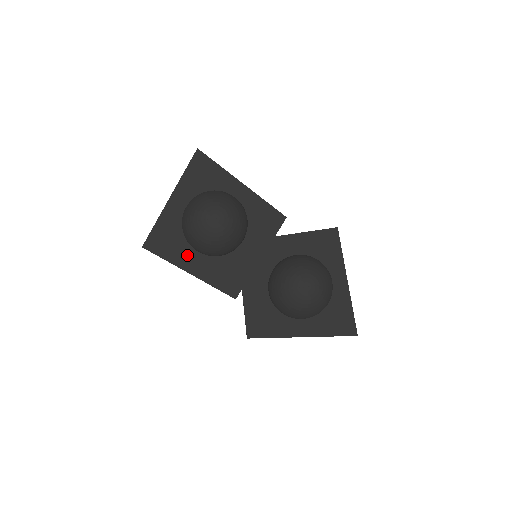
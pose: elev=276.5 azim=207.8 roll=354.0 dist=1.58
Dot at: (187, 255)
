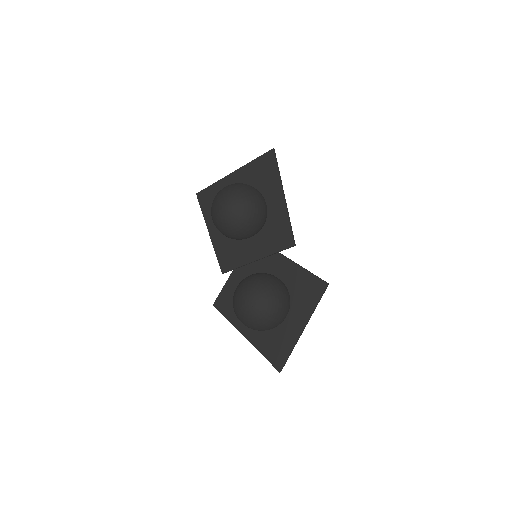
Dot at: occluded
